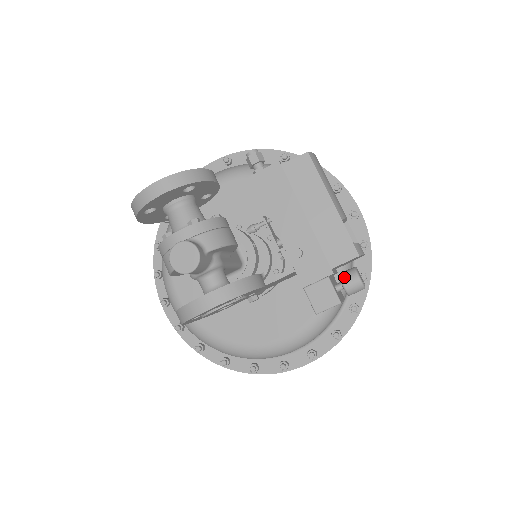
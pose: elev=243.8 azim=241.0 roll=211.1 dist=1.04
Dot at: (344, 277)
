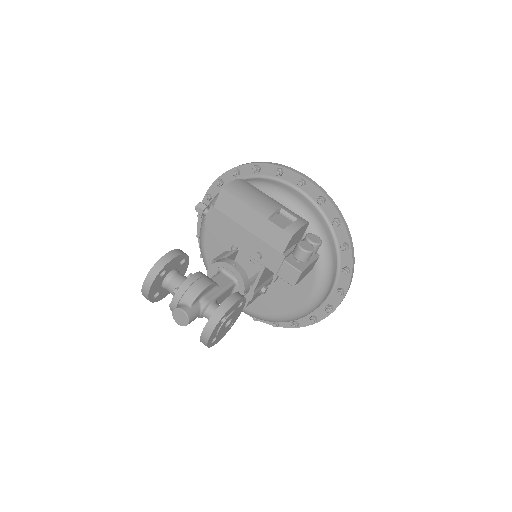
Dot at: (294, 254)
